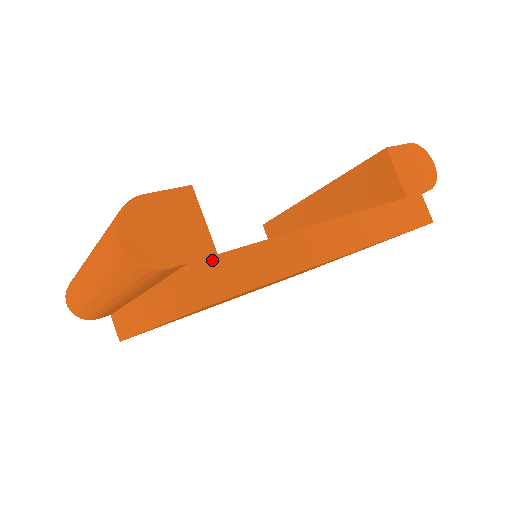
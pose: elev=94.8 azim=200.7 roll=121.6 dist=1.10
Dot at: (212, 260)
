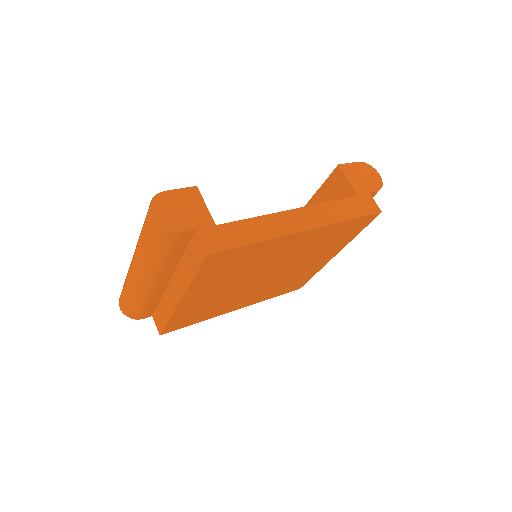
Dot at: (212, 228)
